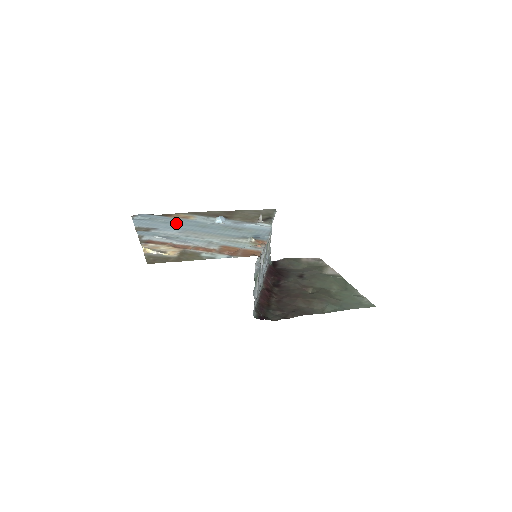
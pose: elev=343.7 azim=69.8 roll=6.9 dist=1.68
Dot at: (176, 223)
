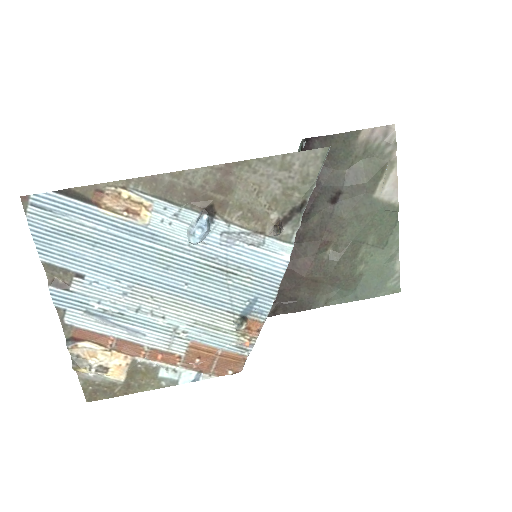
Dot at: (115, 248)
